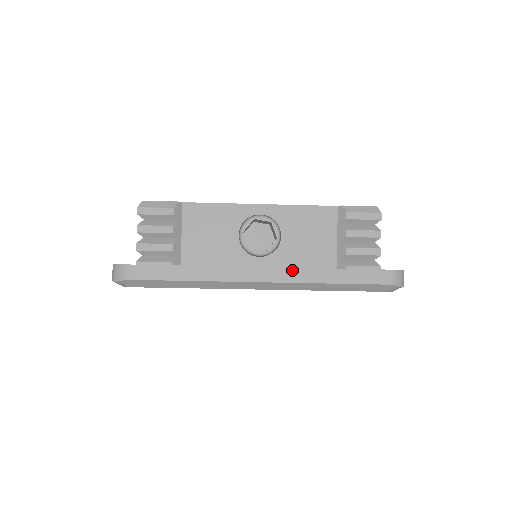
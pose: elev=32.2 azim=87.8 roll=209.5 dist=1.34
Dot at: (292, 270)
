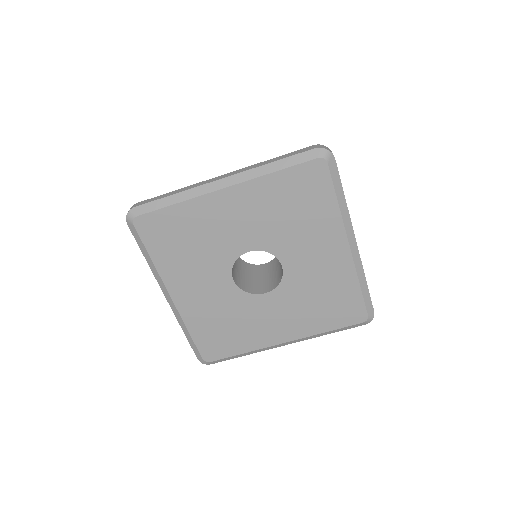
Dot at: (244, 168)
